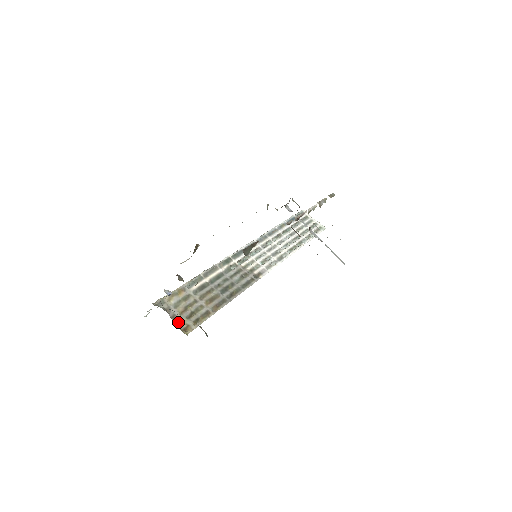
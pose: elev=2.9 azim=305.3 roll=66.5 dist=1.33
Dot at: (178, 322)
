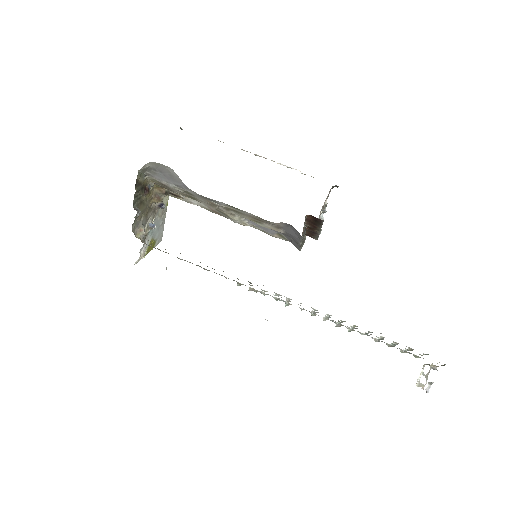
Dot at: occluded
